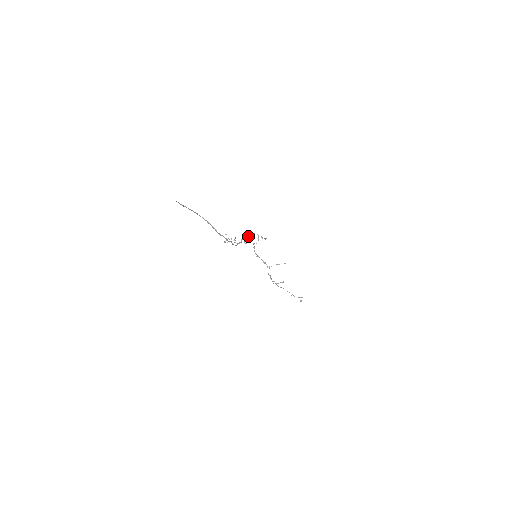
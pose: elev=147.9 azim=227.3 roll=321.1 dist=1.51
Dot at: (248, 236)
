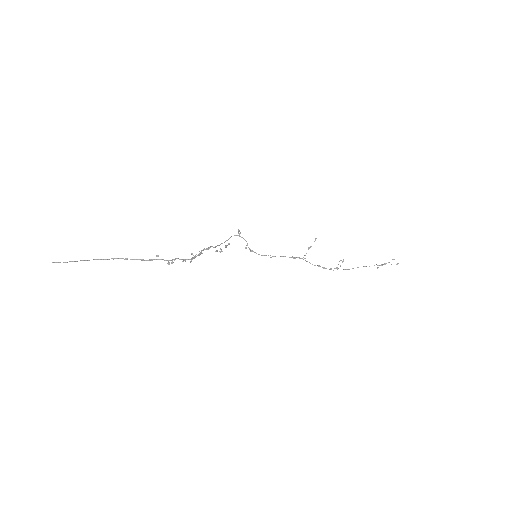
Dot at: occluded
